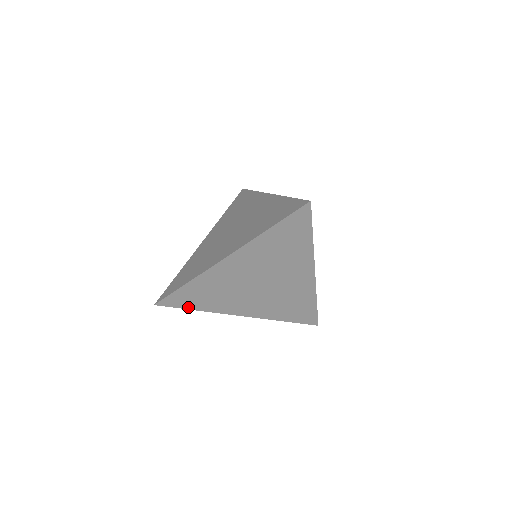
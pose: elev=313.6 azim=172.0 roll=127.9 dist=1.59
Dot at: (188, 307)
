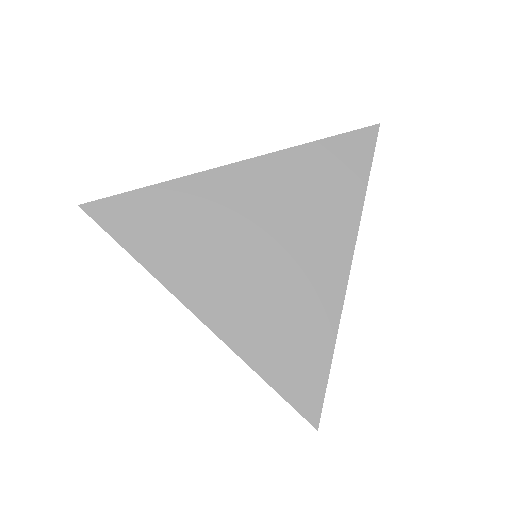
Dot at: occluded
